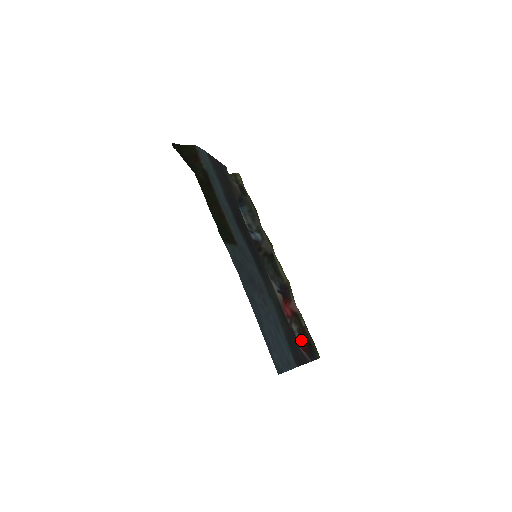
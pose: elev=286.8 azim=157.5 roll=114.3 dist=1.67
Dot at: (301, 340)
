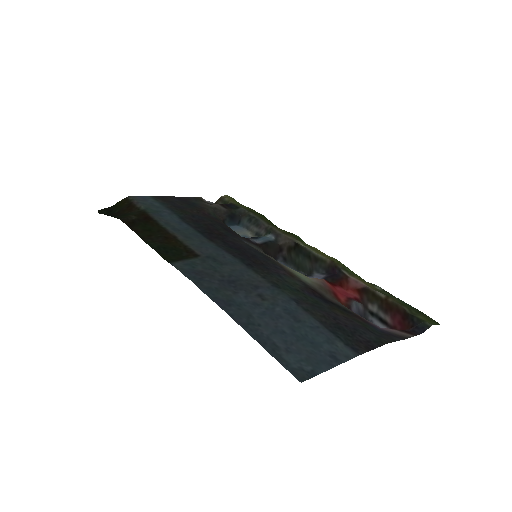
Dot at: (392, 318)
